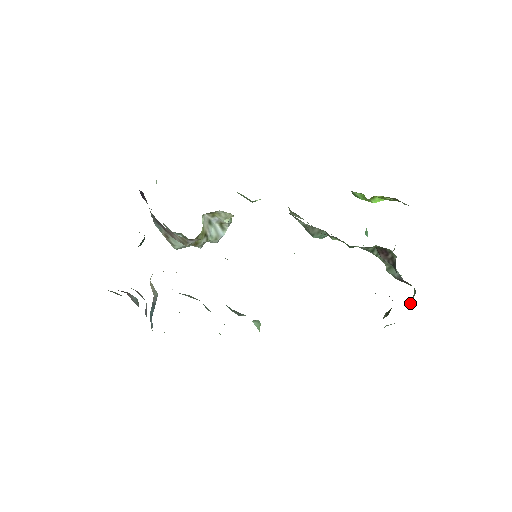
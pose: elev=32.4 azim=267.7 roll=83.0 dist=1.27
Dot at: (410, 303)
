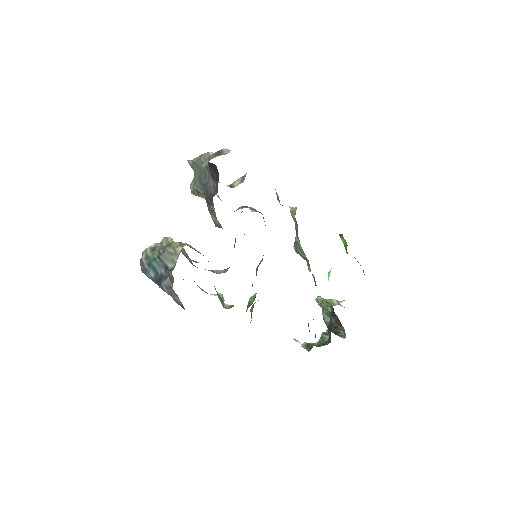
Dot at: (321, 342)
